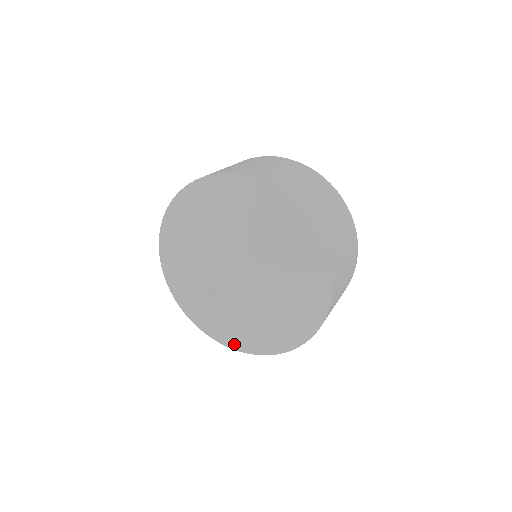
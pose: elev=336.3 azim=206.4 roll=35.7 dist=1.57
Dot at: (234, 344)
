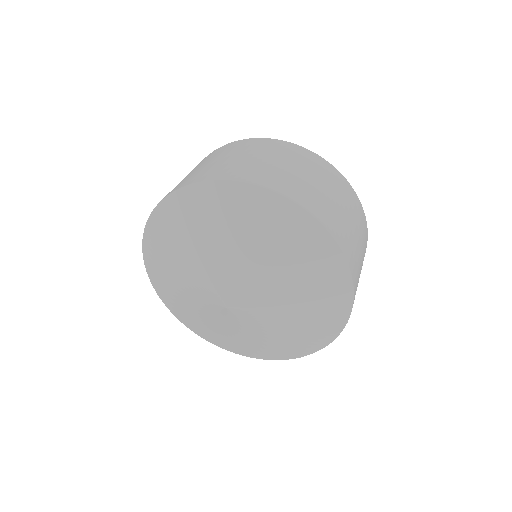
Dot at: (217, 342)
